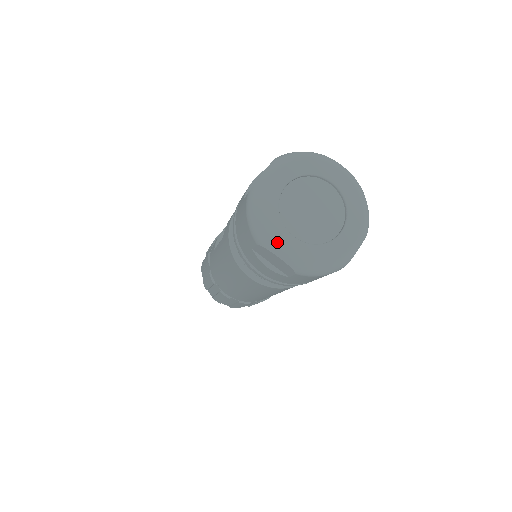
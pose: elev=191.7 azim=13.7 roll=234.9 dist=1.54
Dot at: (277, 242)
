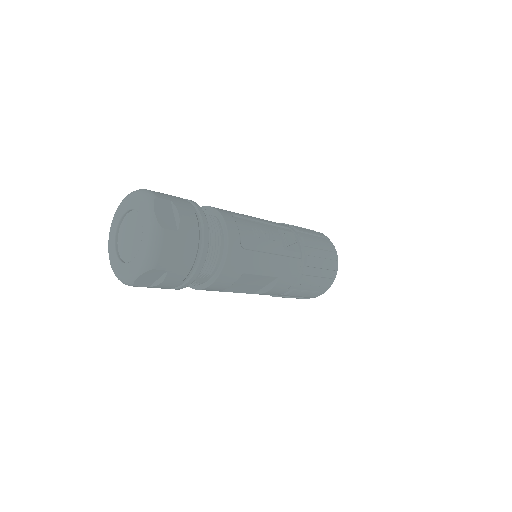
Dot at: (109, 248)
